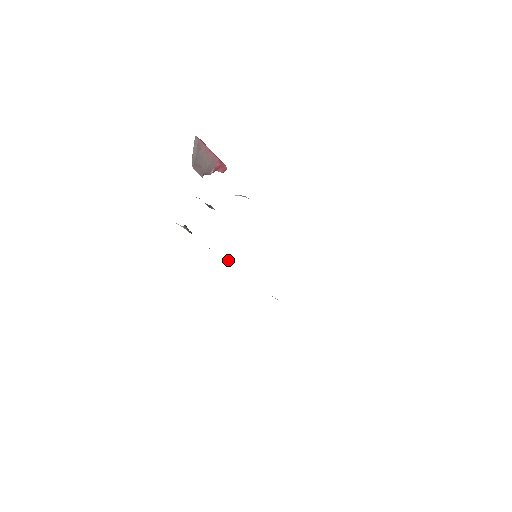
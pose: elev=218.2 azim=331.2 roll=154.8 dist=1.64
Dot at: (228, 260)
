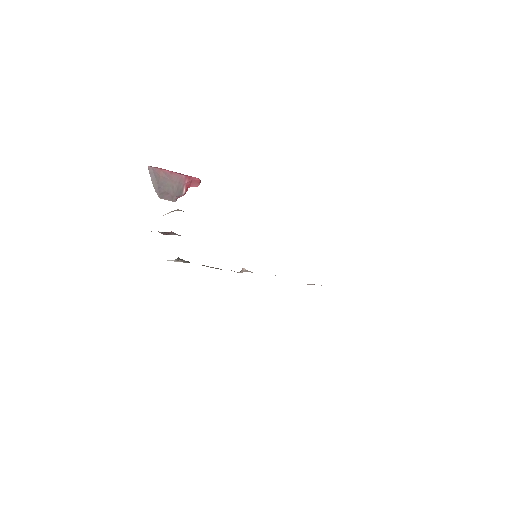
Dot at: (242, 270)
